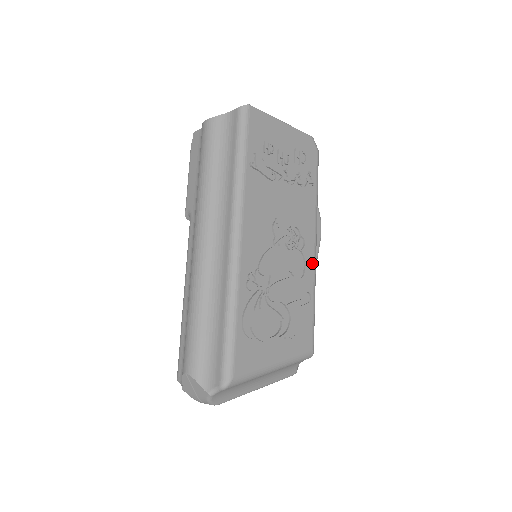
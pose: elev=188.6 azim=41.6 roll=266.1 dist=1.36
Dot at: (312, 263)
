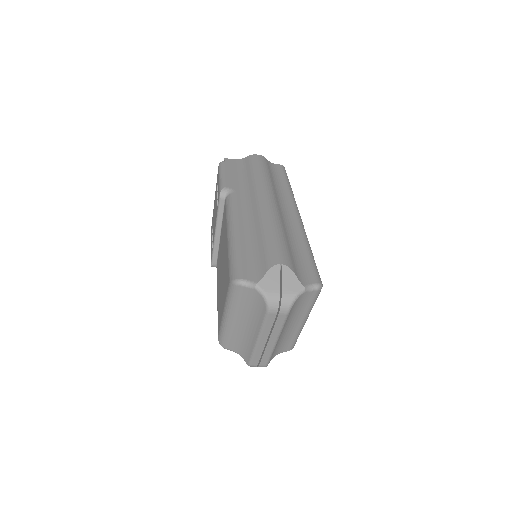
Dot at: occluded
